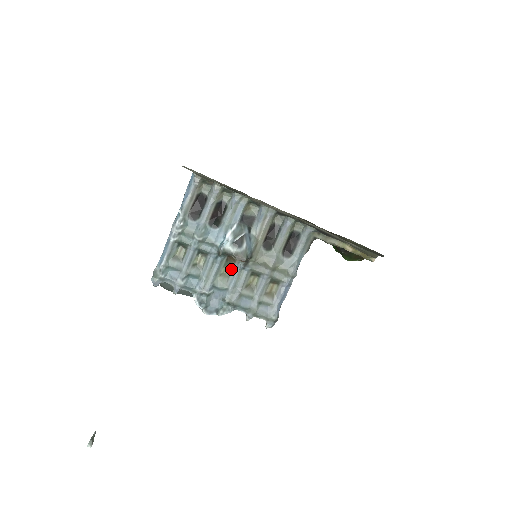
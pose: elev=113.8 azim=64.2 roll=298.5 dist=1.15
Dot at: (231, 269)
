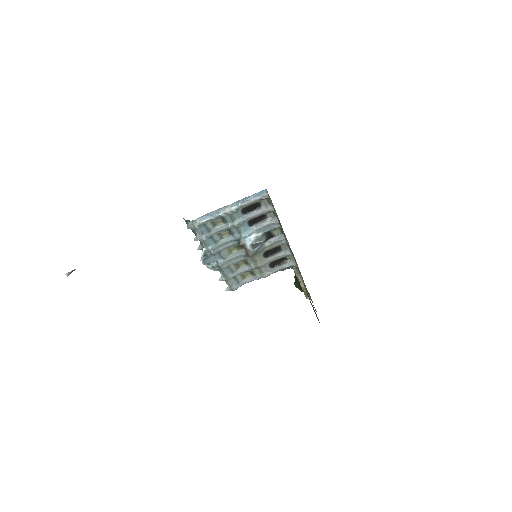
Dot at: (236, 250)
